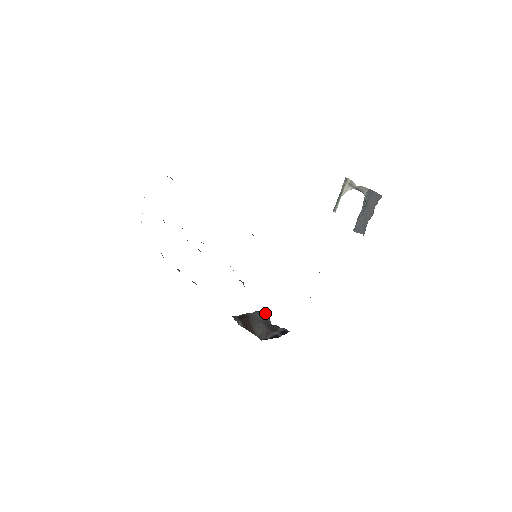
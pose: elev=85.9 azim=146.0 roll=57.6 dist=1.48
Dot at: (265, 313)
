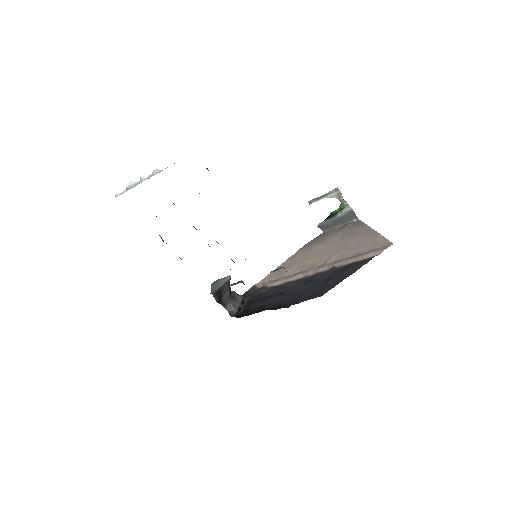
Dot at: (229, 282)
